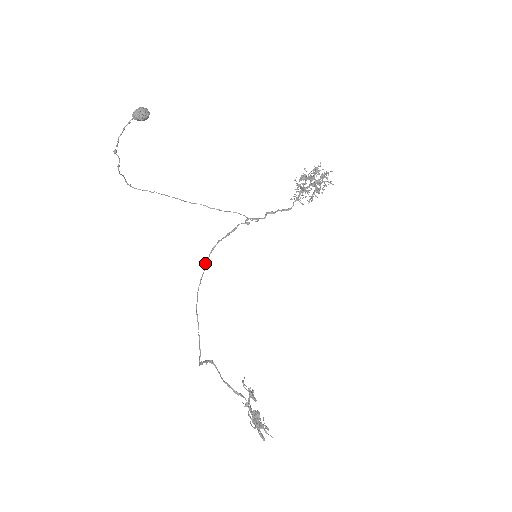
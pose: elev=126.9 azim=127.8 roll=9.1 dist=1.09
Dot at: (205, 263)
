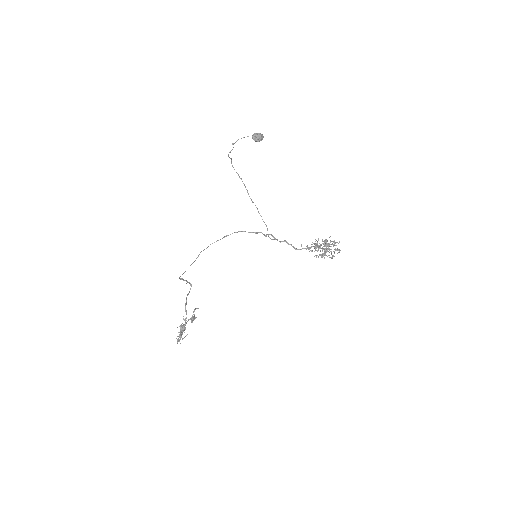
Dot at: (226, 235)
